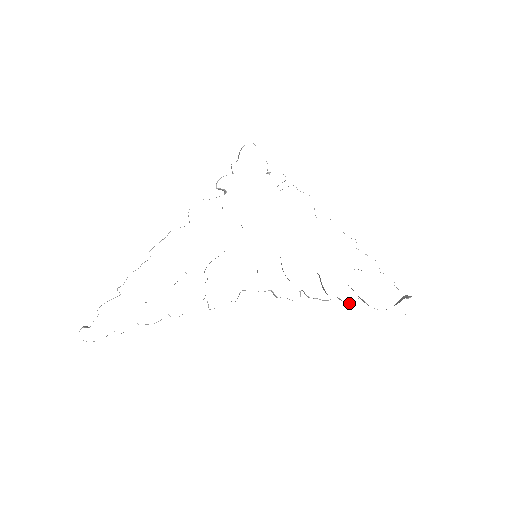
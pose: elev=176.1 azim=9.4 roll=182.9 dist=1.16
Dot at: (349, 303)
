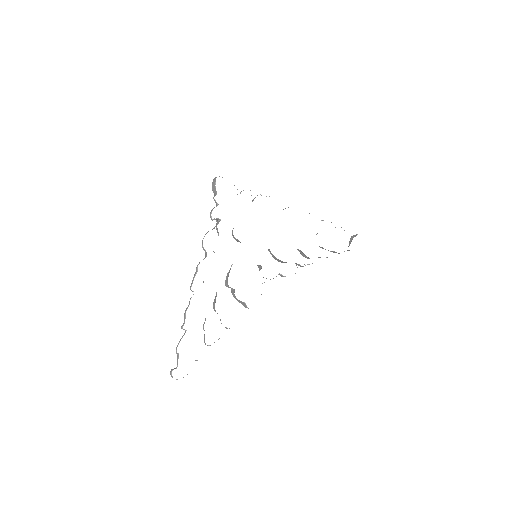
Dot at: (326, 257)
